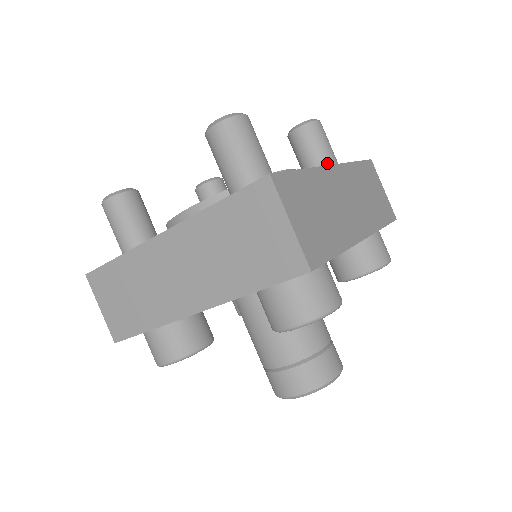
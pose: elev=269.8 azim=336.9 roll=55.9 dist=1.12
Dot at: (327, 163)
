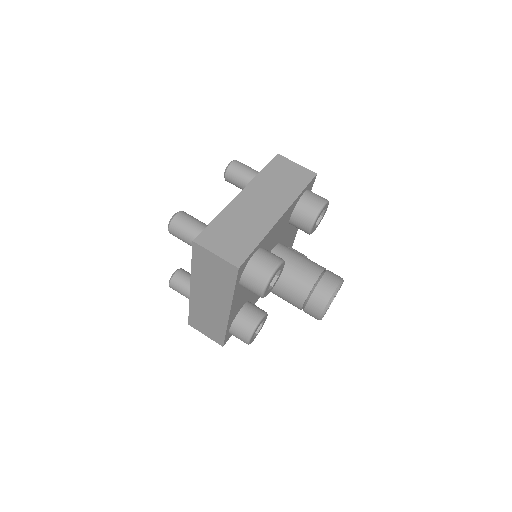
Dot at: occluded
